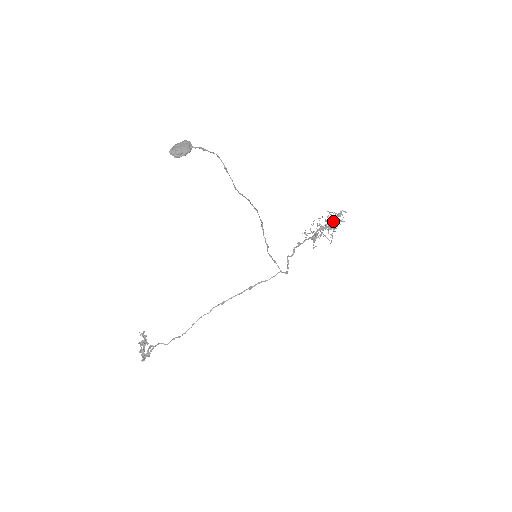
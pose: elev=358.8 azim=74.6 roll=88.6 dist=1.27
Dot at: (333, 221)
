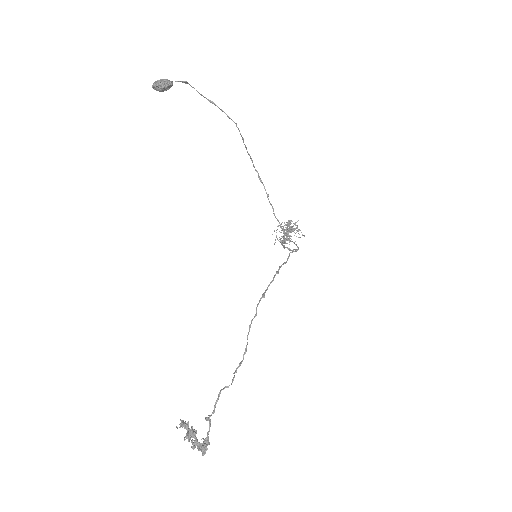
Dot at: occluded
